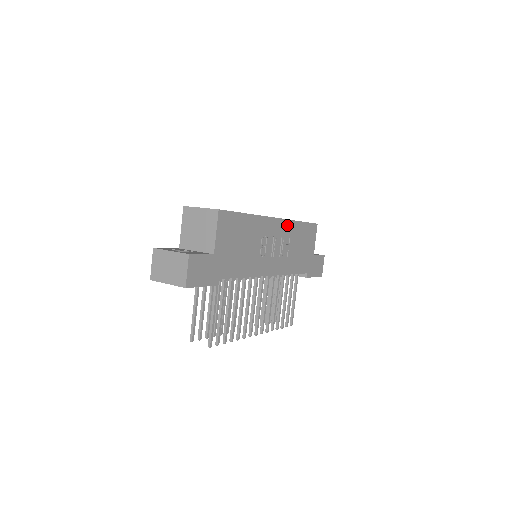
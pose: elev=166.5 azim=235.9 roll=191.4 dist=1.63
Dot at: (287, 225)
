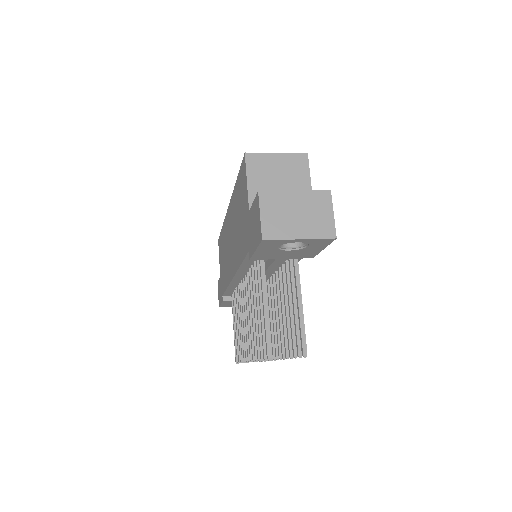
Dot at: occluded
